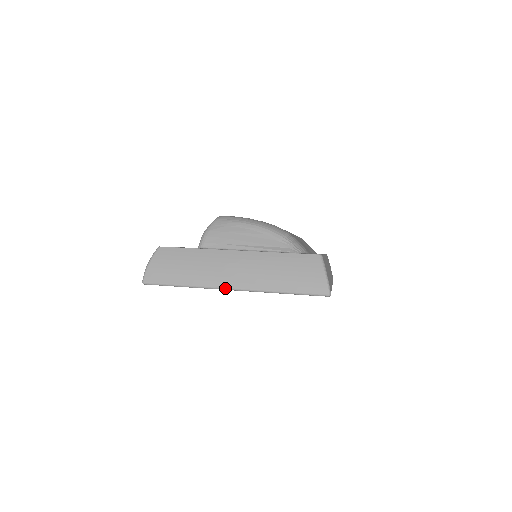
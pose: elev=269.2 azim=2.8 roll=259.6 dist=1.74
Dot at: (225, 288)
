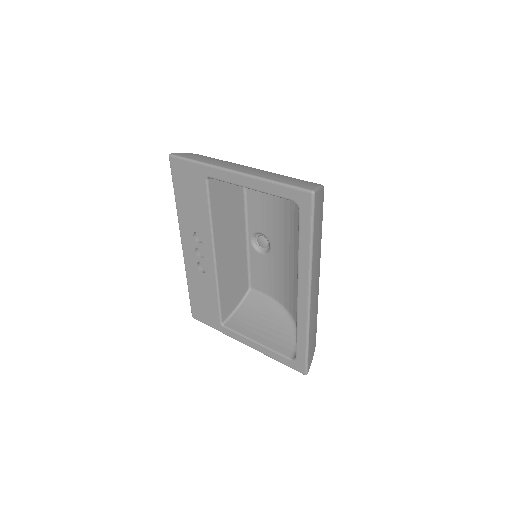
Dot at: (228, 169)
